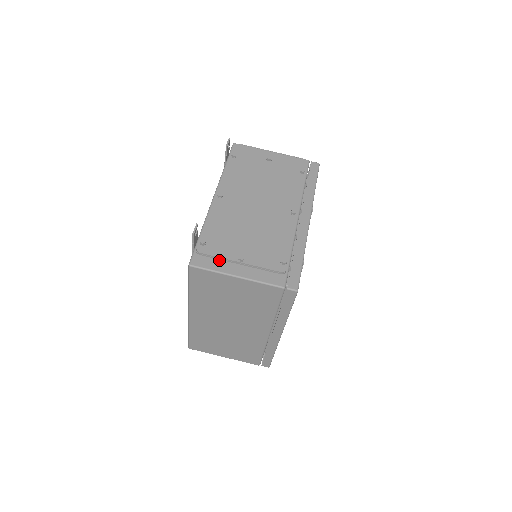
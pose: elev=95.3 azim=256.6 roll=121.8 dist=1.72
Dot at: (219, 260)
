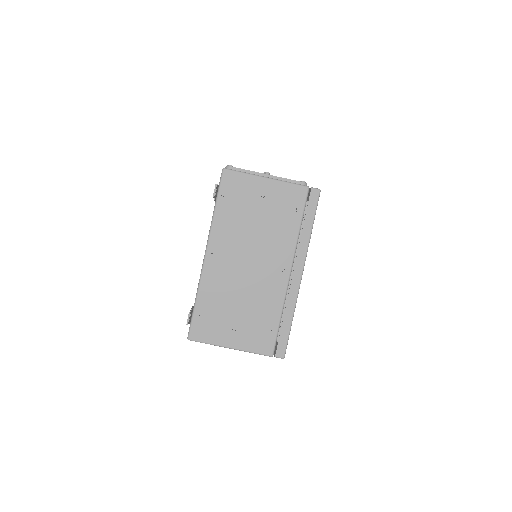
Dot at: (214, 332)
